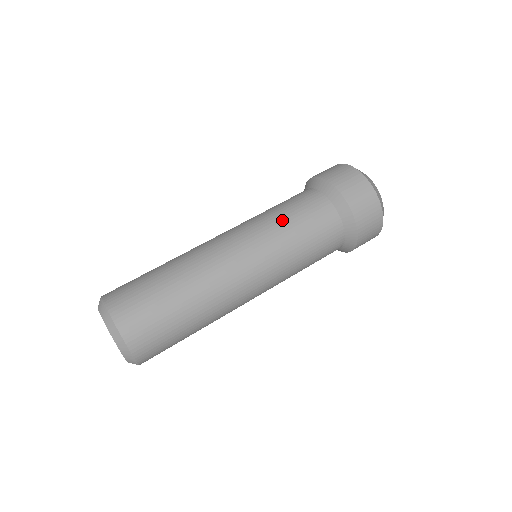
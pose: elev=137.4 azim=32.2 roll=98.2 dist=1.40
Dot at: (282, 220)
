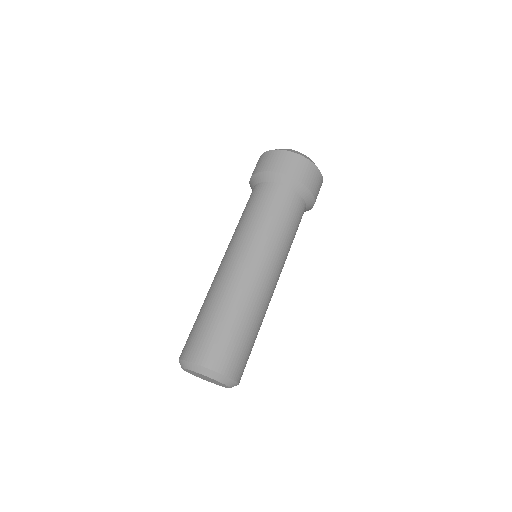
Dot at: (269, 223)
